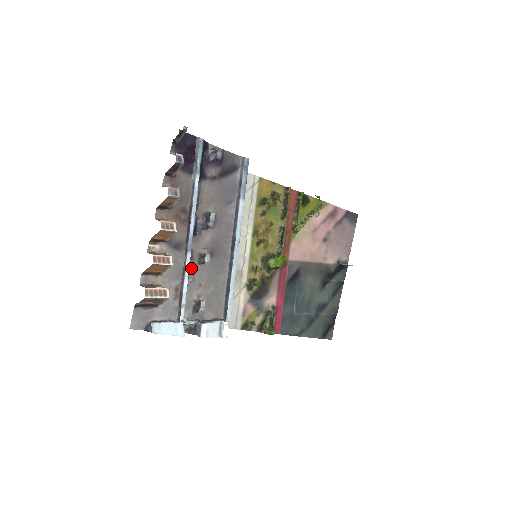
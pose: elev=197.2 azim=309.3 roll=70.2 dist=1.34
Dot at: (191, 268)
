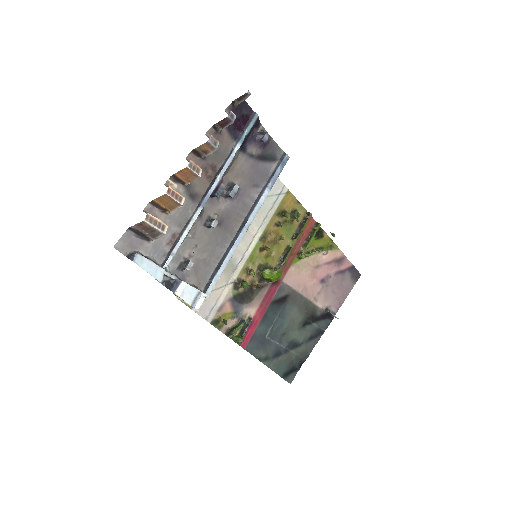
Dot at: (196, 225)
